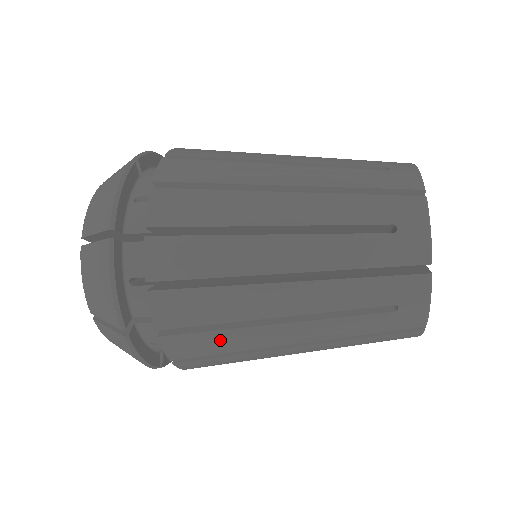
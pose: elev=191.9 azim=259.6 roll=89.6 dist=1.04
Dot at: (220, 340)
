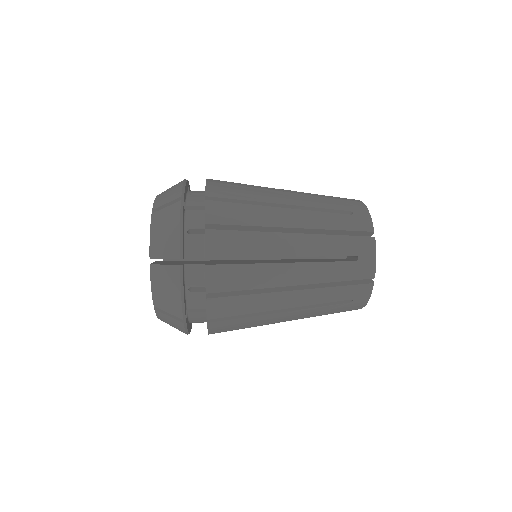
Dot at: occluded
